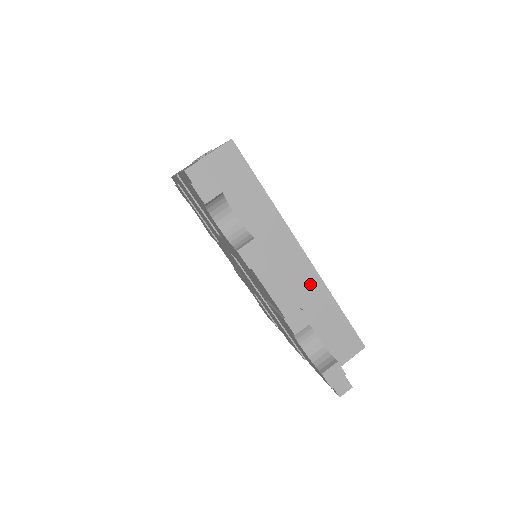
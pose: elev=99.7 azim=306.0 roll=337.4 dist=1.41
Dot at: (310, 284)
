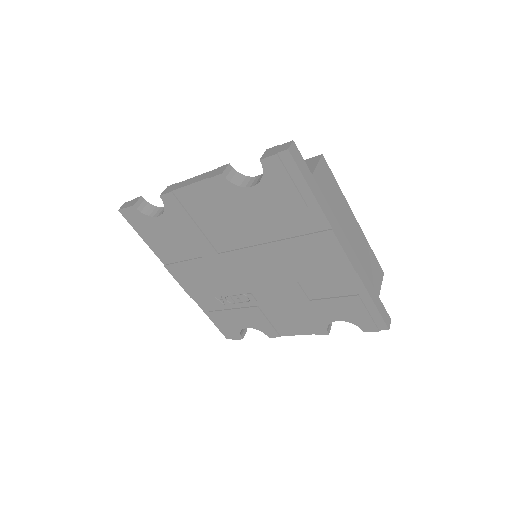
Dot at: occluded
